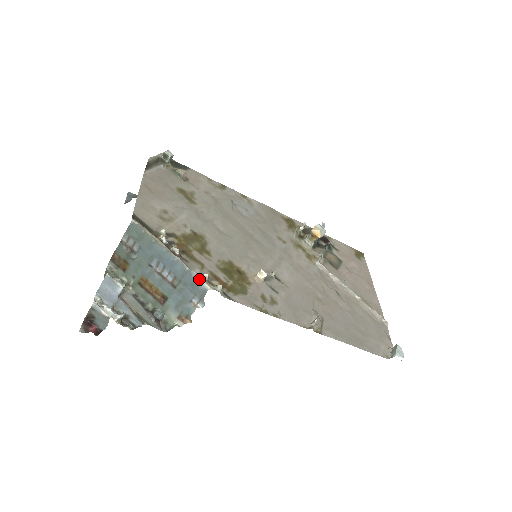
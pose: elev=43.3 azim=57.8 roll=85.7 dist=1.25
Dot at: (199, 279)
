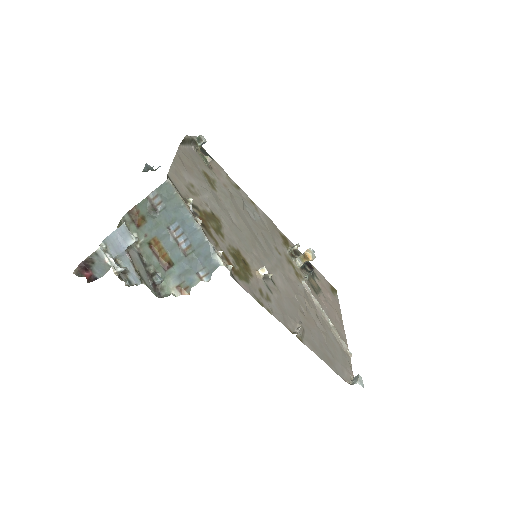
Dot at: (215, 253)
